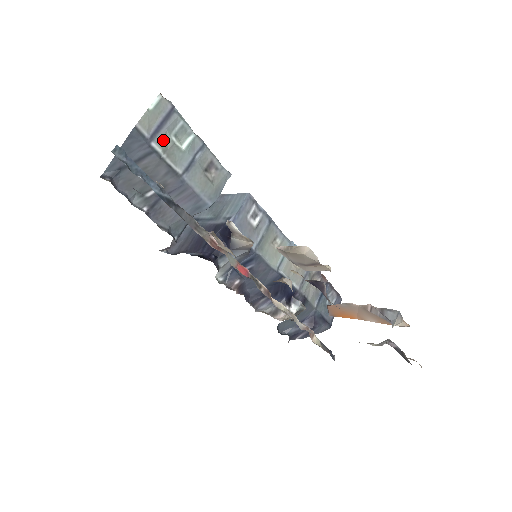
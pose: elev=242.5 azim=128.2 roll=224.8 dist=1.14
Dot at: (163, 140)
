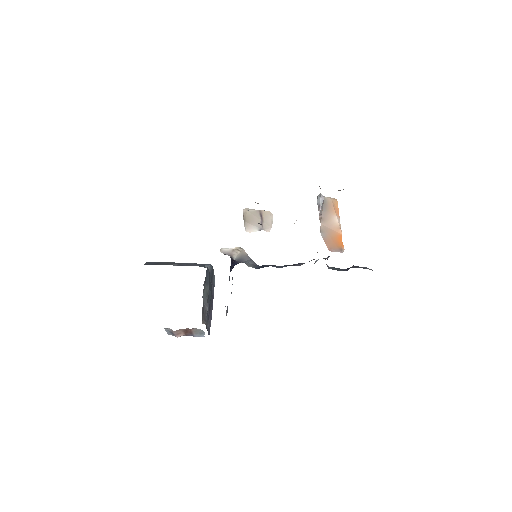
Dot at: occluded
